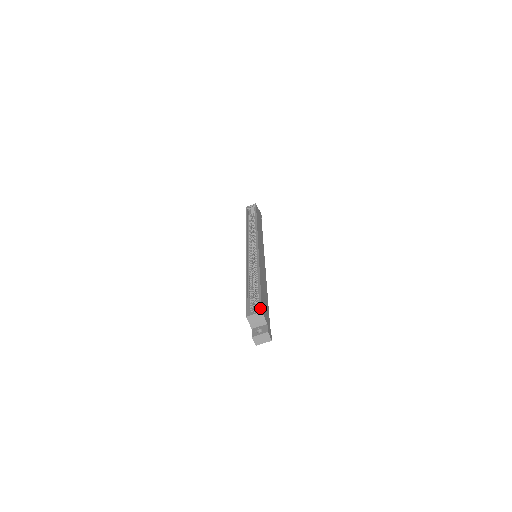
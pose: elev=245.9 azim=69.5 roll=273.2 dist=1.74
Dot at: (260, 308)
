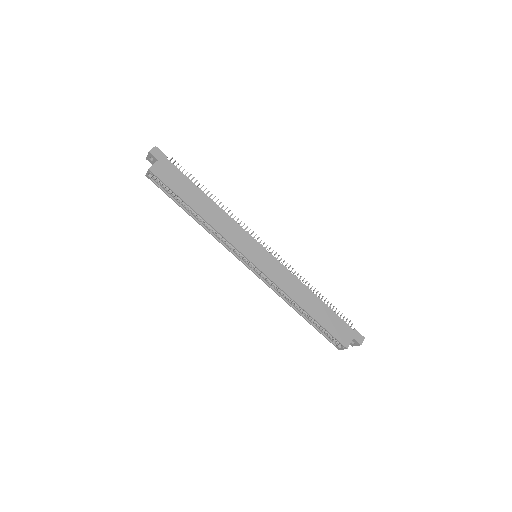
Dot at: (342, 346)
